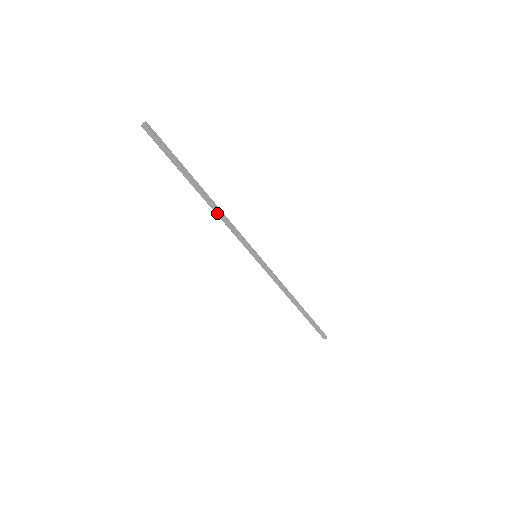
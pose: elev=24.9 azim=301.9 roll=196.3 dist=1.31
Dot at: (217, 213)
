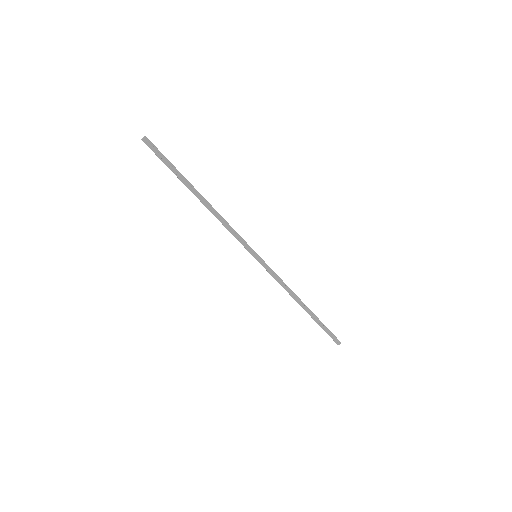
Dot at: (214, 215)
